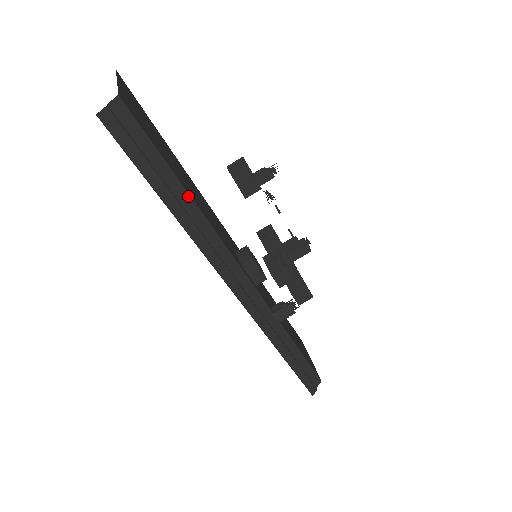
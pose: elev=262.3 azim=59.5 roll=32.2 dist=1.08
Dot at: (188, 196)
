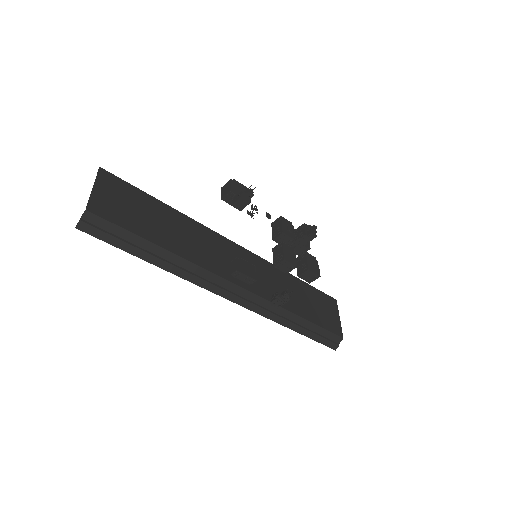
Dot at: (162, 249)
